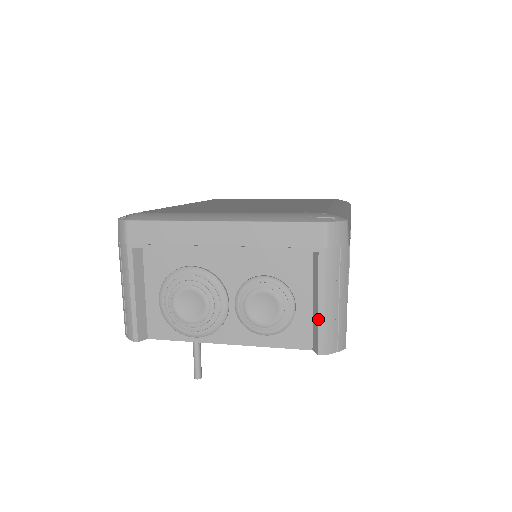
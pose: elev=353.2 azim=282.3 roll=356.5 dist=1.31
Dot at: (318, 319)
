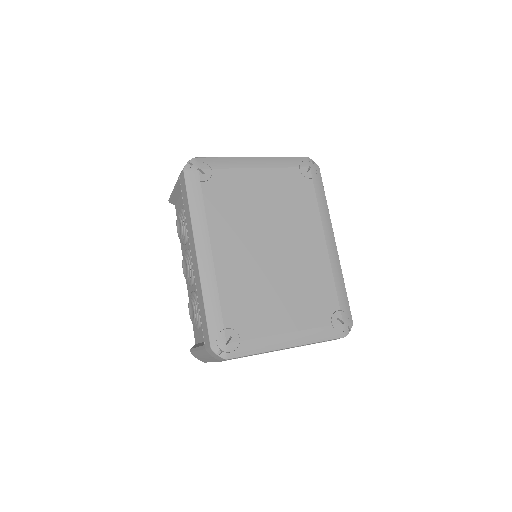
Dot at: occluded
